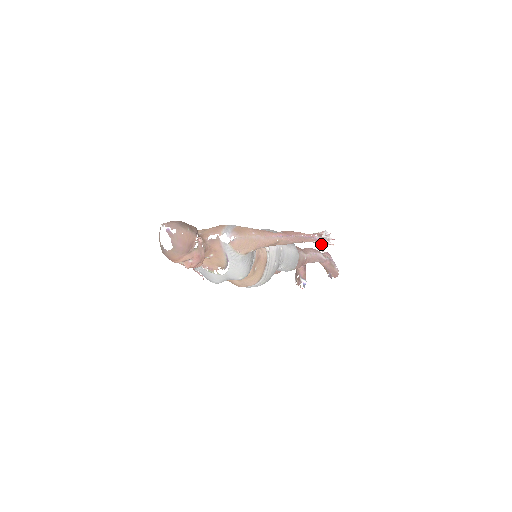
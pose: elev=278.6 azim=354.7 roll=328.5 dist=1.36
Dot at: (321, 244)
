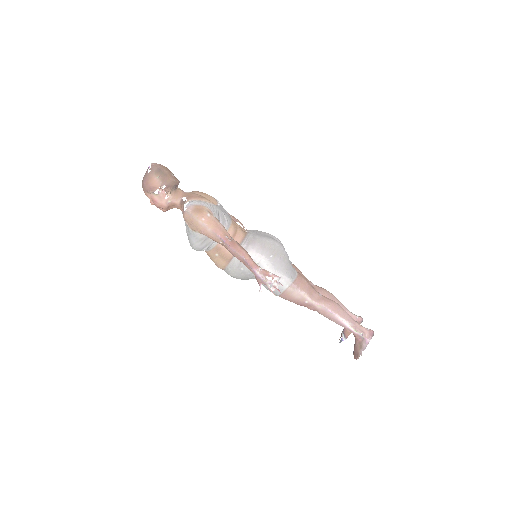
Dot at: (261, 282)
